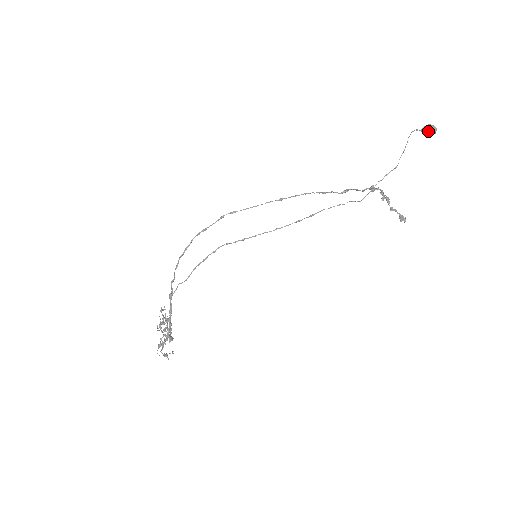
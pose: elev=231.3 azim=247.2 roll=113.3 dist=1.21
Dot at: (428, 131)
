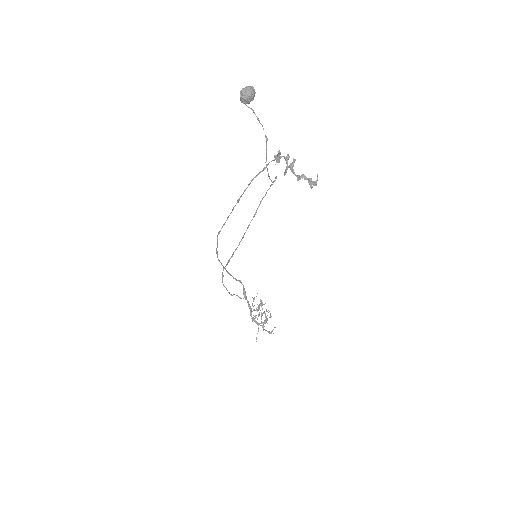
Dot at: occluded
